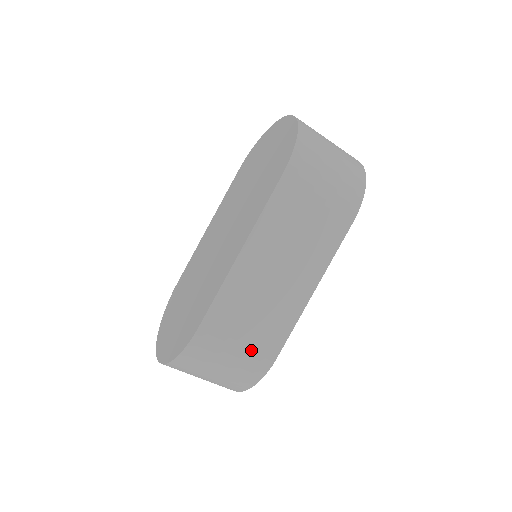
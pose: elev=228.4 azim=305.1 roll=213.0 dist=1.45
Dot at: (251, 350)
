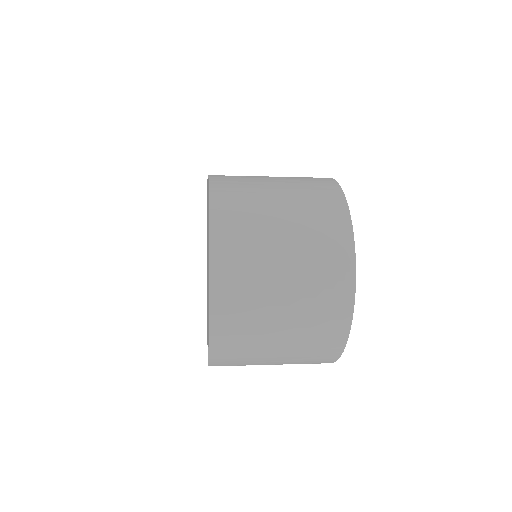
Dot at: occluded
